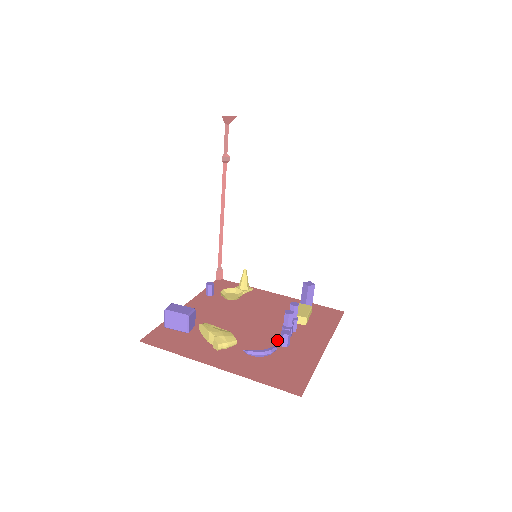
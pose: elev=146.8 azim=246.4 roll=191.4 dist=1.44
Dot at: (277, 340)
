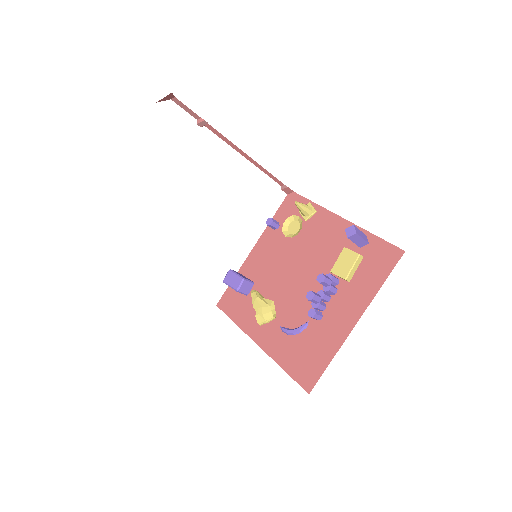
Dot at: occluded
